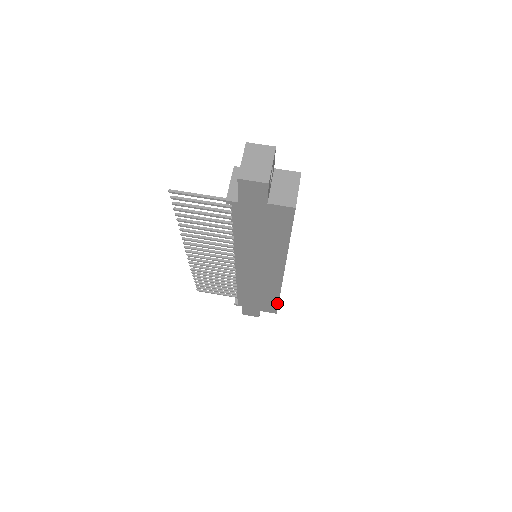
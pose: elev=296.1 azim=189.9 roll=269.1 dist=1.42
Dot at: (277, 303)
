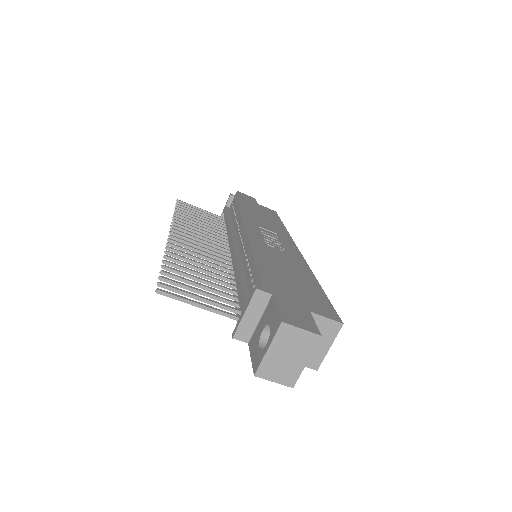
Dot at: occluded
